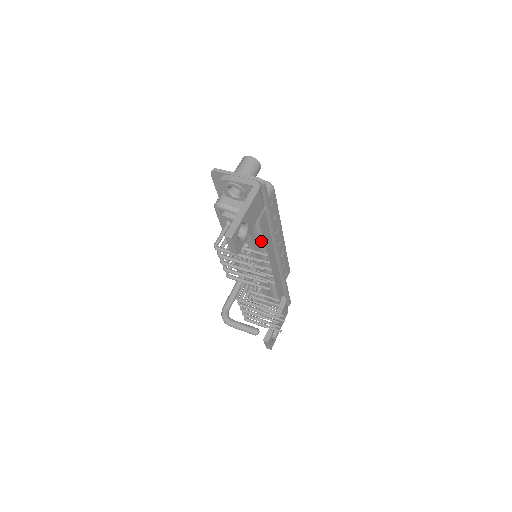
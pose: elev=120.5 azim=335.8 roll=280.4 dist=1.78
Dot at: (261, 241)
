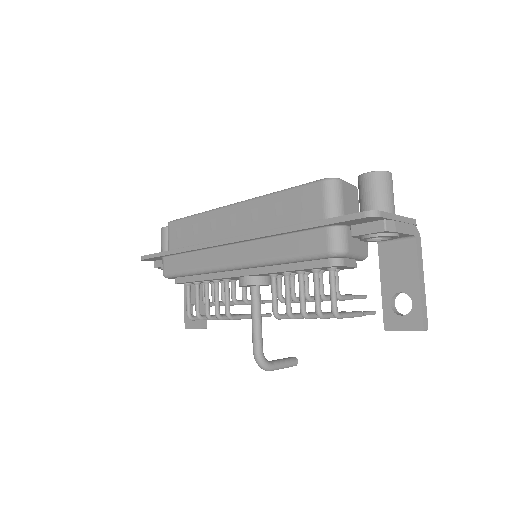
Dot at: occluded
